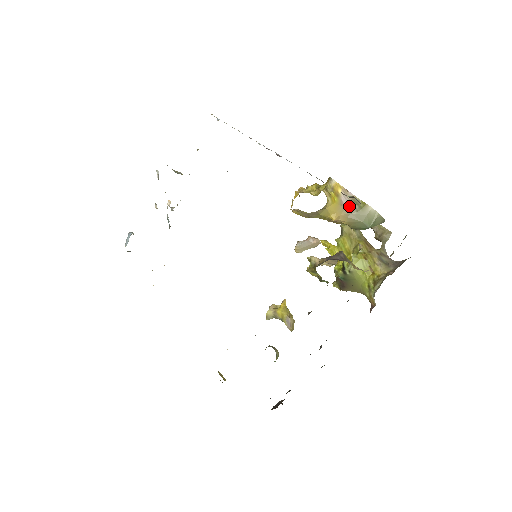
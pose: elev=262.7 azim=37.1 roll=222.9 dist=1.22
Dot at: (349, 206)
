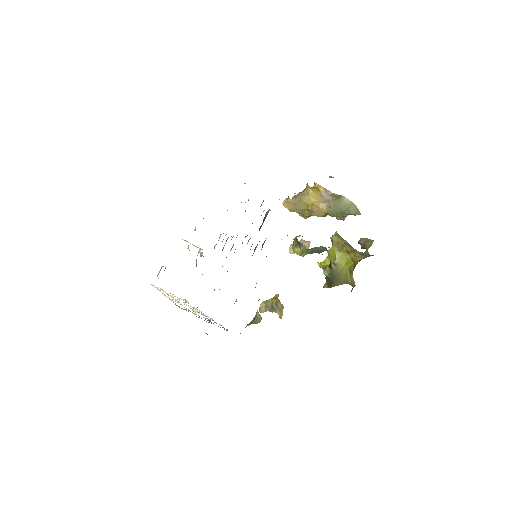
Dot at: (328, 198)
